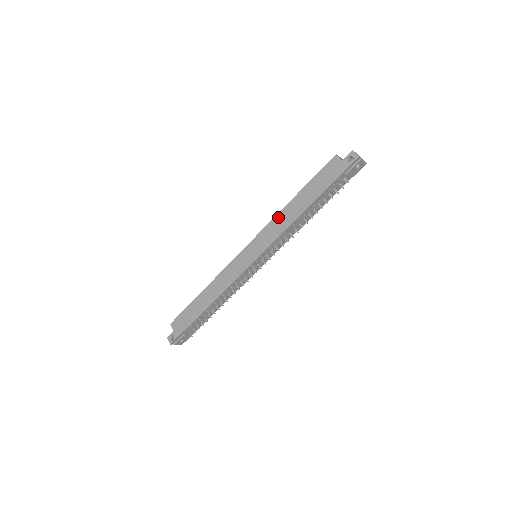
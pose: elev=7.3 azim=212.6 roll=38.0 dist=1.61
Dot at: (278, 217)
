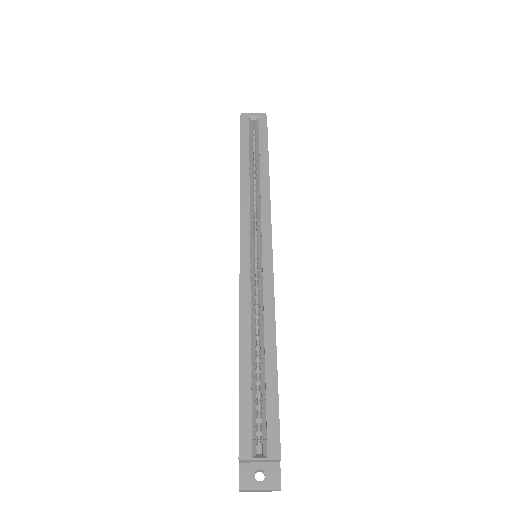
Dot at: (239, 316)
